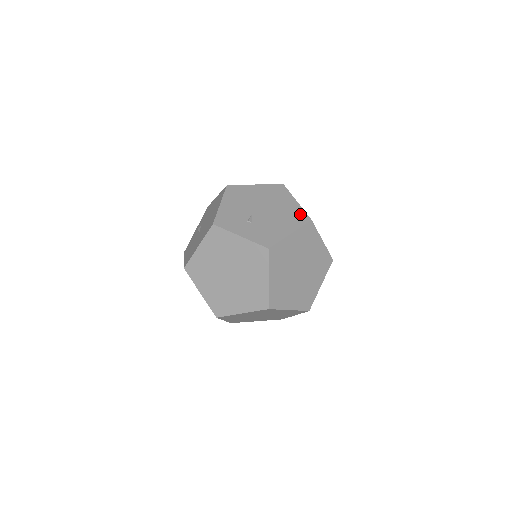
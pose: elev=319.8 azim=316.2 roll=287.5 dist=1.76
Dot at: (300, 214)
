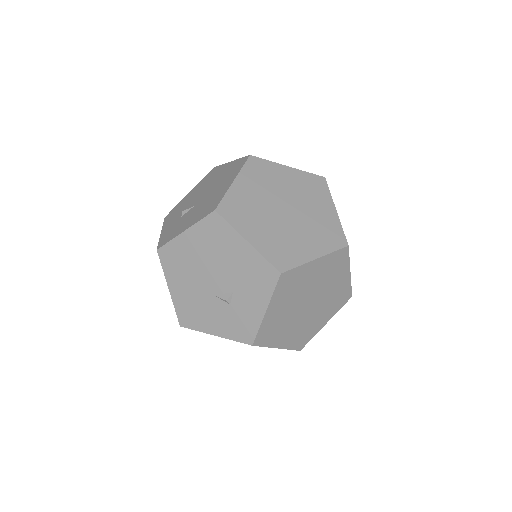
Dot at: occluded
